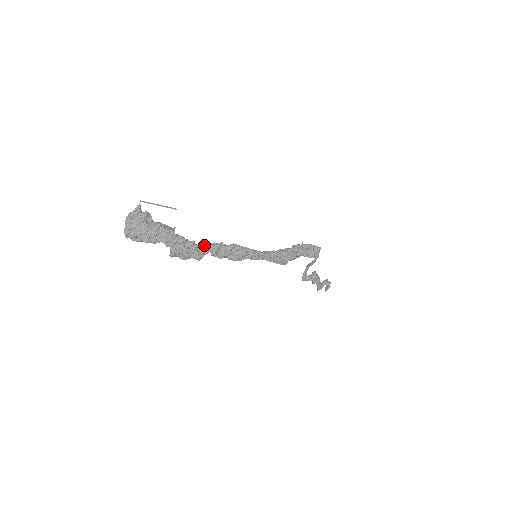
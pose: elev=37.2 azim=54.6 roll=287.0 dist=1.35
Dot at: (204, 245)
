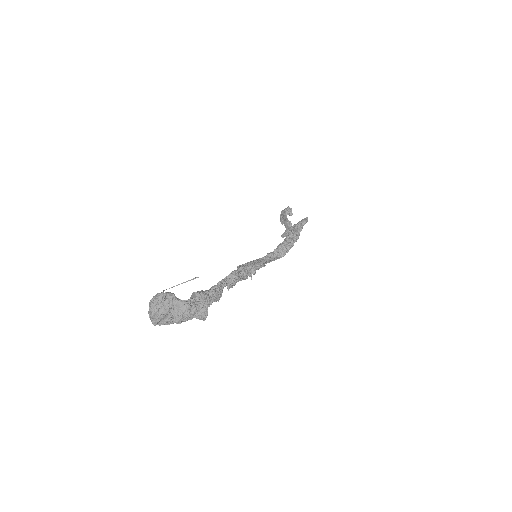
Dot at: (221, 286)
